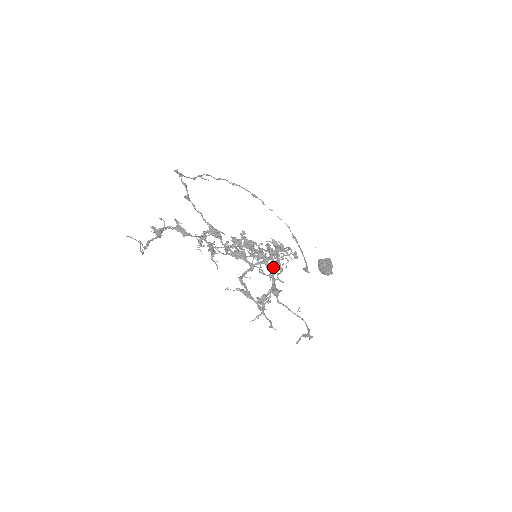
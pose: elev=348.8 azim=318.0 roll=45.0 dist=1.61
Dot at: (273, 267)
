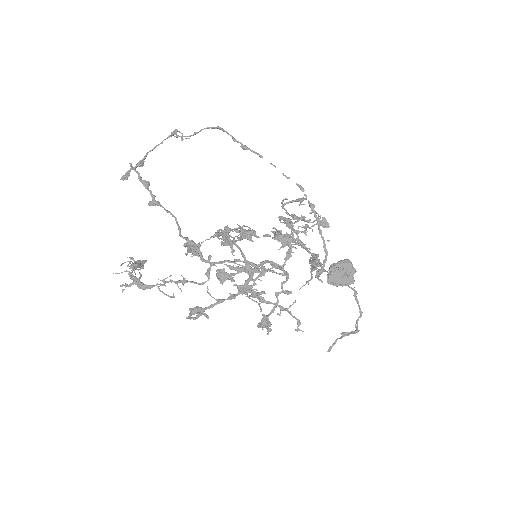
Dot at: (279, 269)
